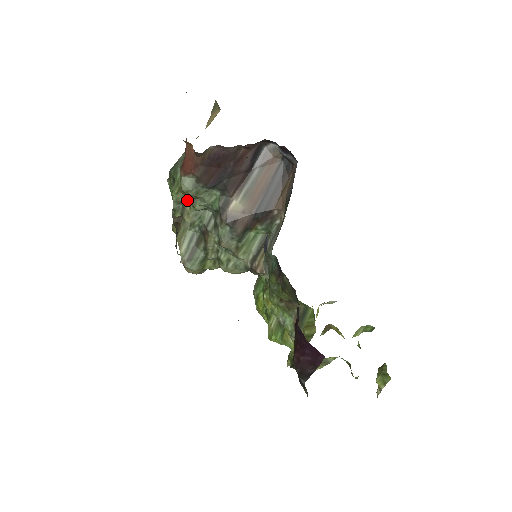
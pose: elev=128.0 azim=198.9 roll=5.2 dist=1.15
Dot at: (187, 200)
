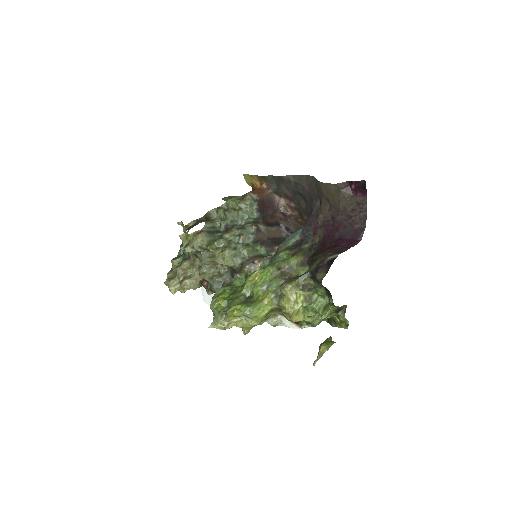
Dot at: (233, 208)
